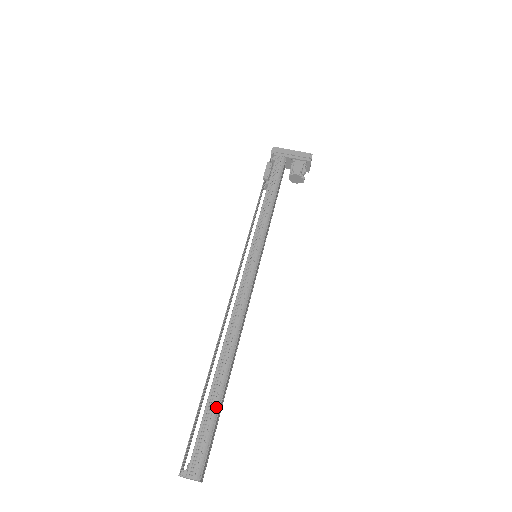
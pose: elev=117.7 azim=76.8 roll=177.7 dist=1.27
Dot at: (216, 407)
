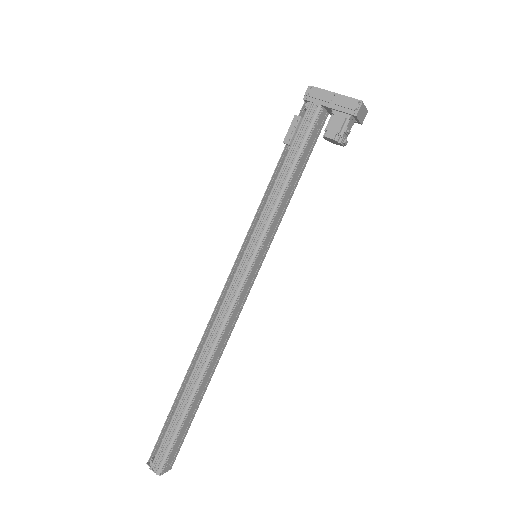
Dot at: (181, 420)
